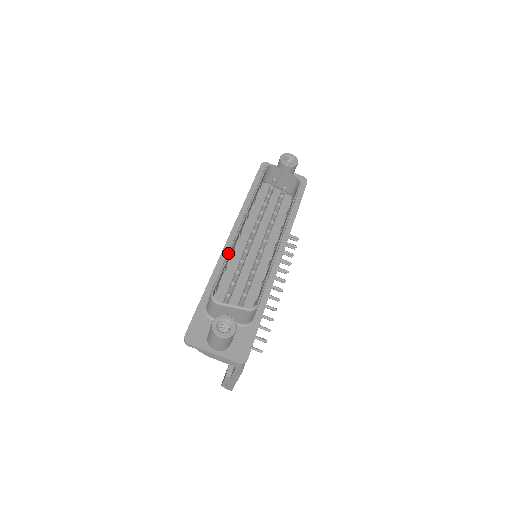
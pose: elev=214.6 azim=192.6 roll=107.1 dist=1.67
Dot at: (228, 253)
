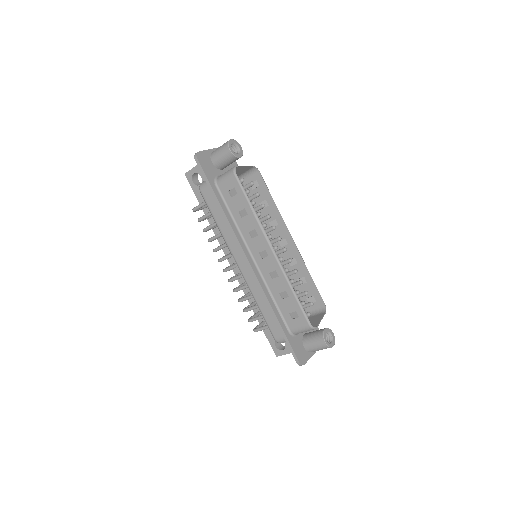
Dot at: (290, 286)
